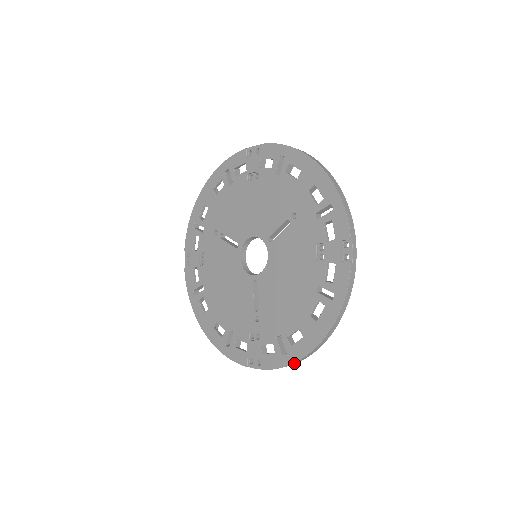
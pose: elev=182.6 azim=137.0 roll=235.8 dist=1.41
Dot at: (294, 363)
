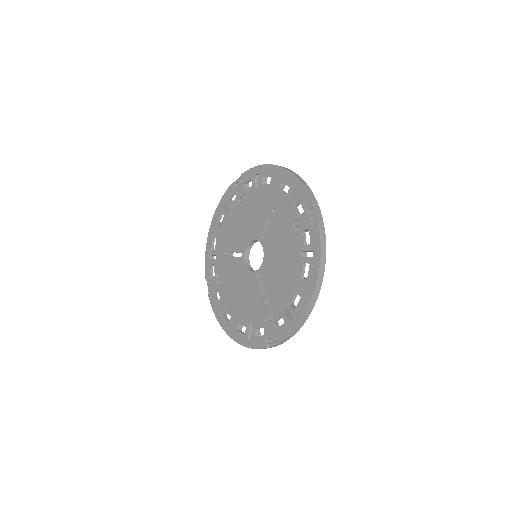
Dot at: (300, 324)
